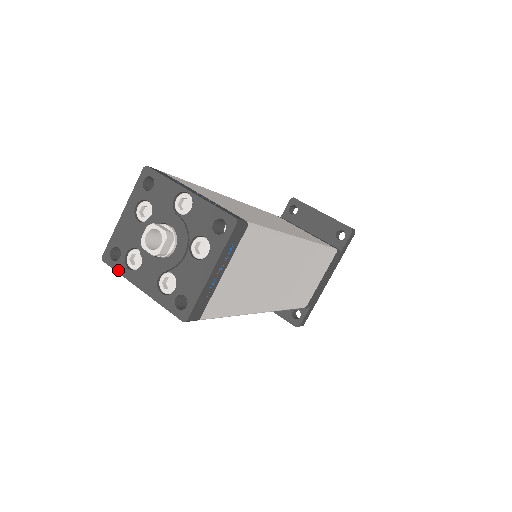
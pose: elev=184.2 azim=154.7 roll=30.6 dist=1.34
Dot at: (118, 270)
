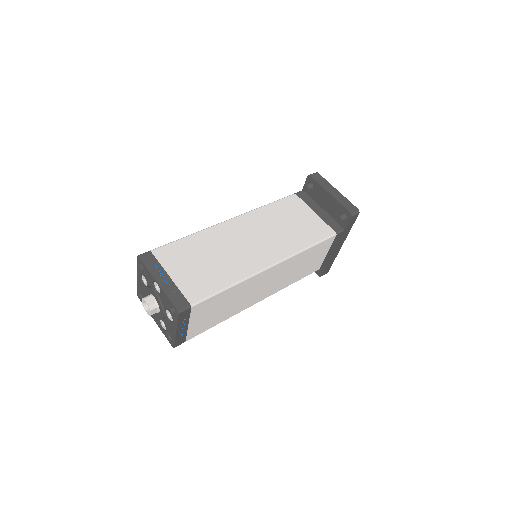
Dot at: occluded
